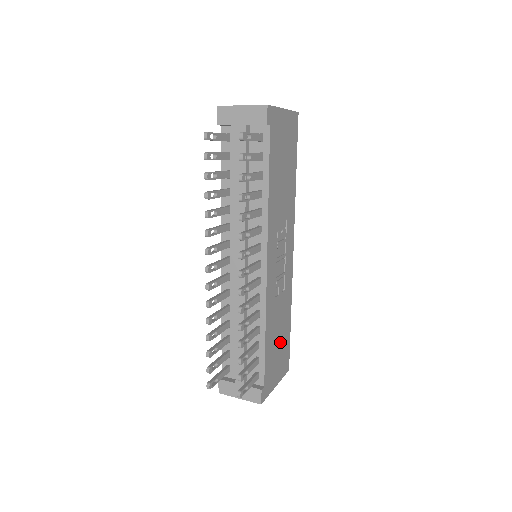
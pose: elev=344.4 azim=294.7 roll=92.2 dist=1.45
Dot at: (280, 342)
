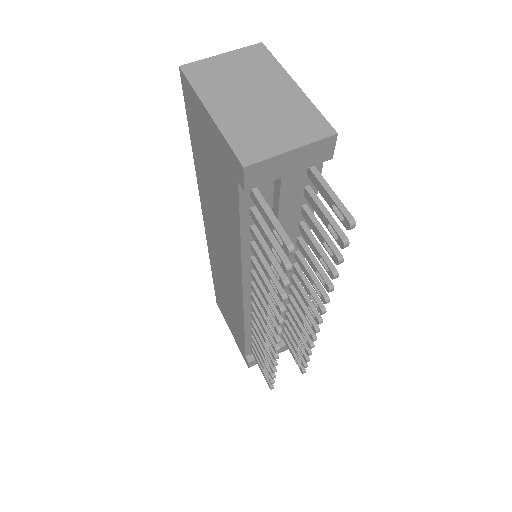
Dot at: occluded
